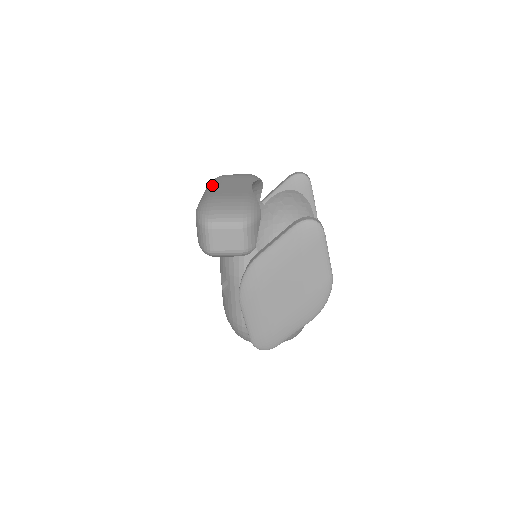
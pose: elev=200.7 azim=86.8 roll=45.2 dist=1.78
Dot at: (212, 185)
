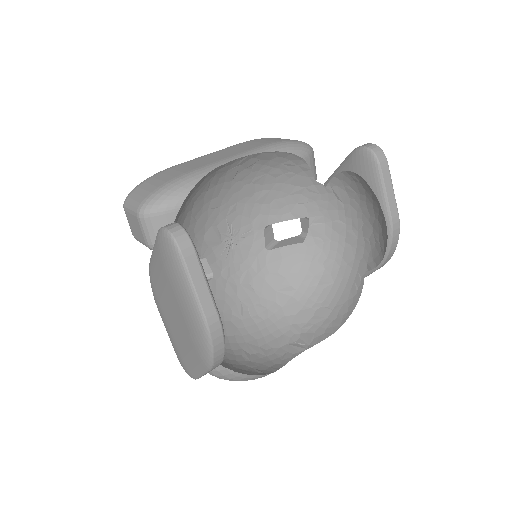
Dot at: occluded
